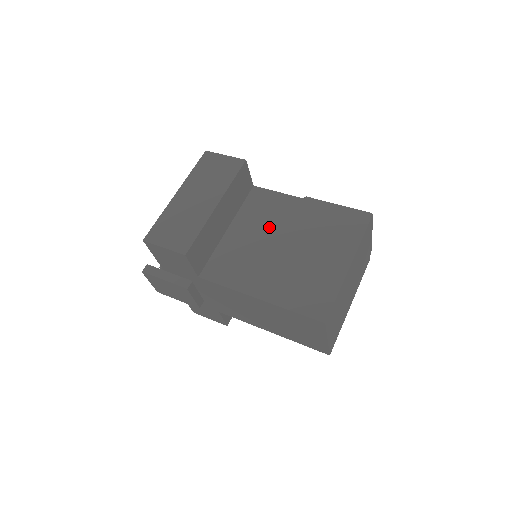
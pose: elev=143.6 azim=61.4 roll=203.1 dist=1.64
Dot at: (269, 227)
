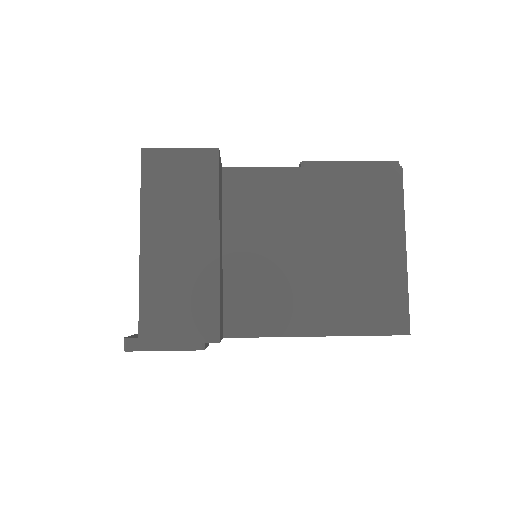
Dot at: (279, 228)
